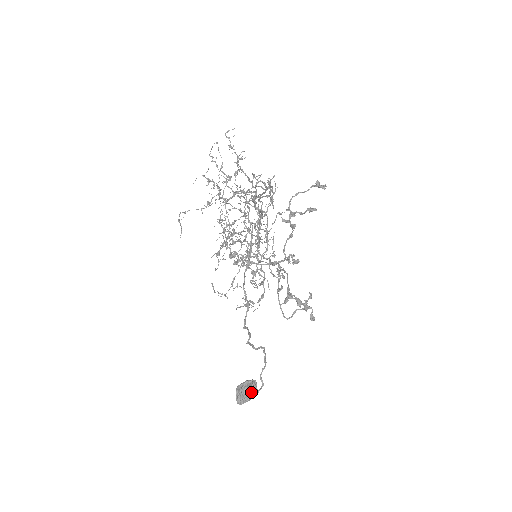
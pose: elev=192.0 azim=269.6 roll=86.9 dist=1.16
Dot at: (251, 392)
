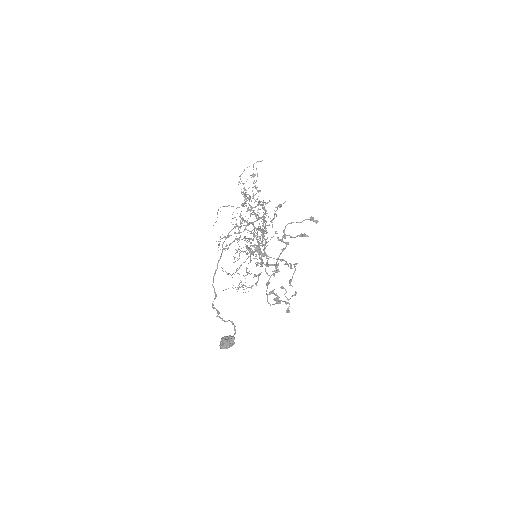
Dot at: (228, 344)
